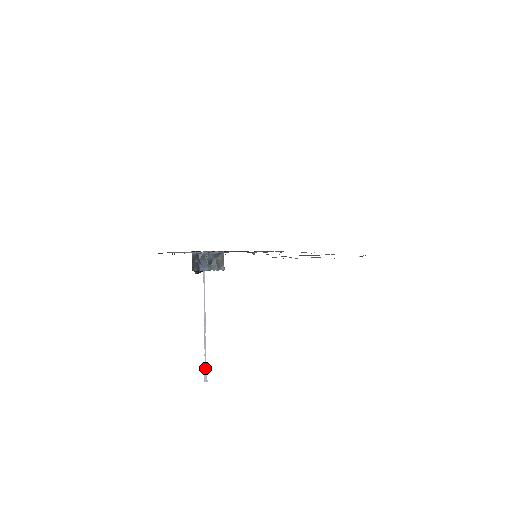
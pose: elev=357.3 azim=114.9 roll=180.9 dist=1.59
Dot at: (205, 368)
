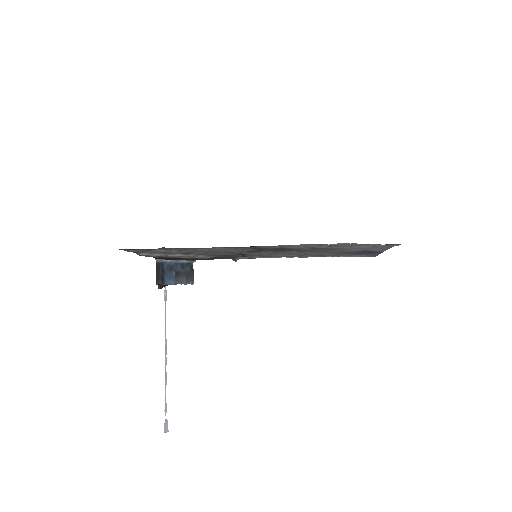
Dot at: (165, 414)
